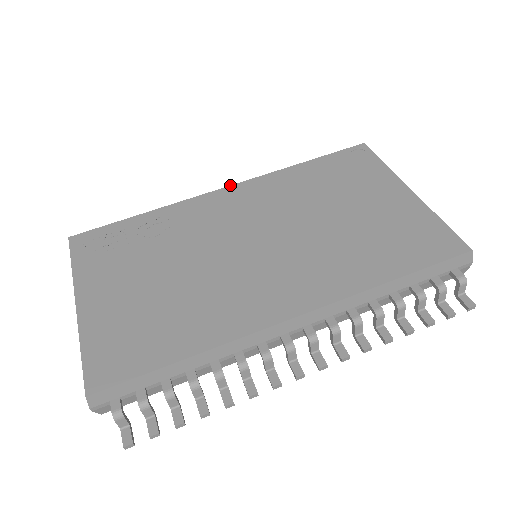
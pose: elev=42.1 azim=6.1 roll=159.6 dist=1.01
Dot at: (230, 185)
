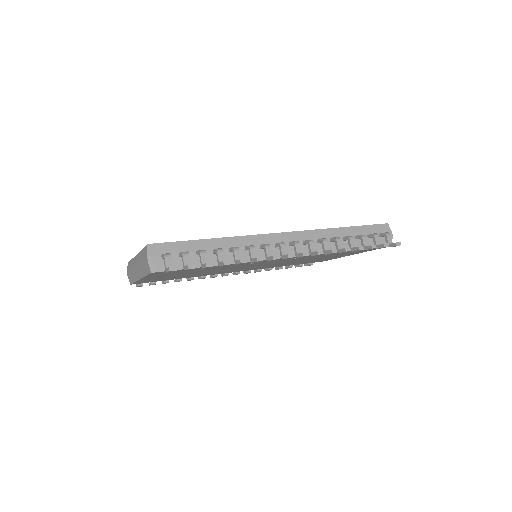
Dot at: occluded
